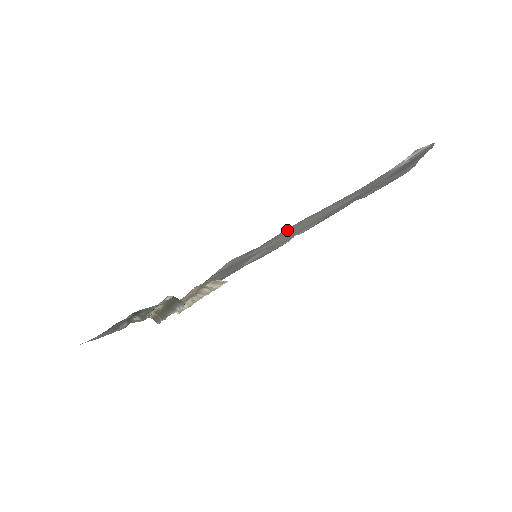
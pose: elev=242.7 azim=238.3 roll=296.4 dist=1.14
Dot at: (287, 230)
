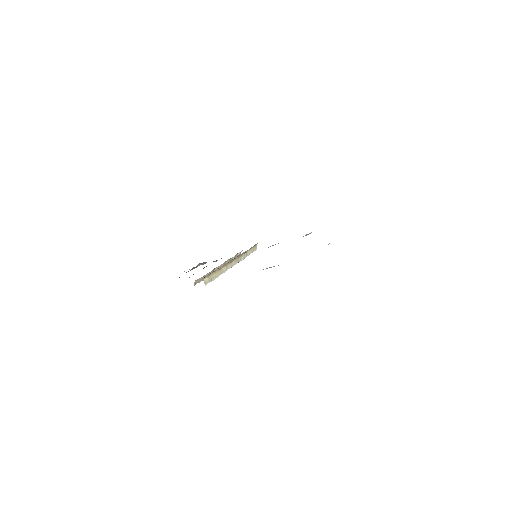
Dot at: occluded
